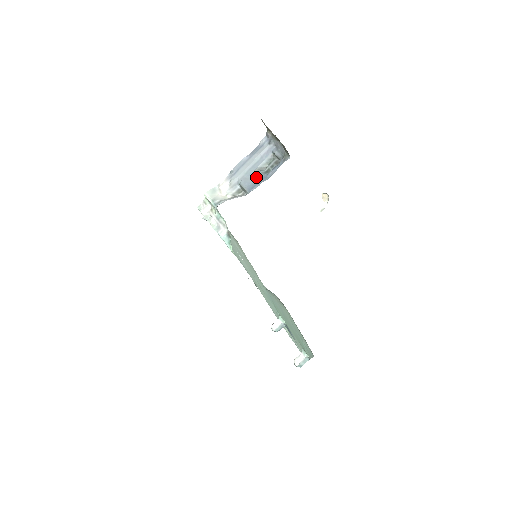
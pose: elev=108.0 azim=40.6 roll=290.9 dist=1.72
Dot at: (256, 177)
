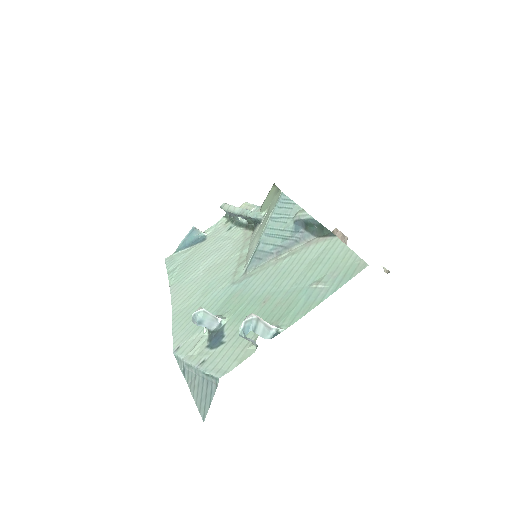
Dot at: occluded
